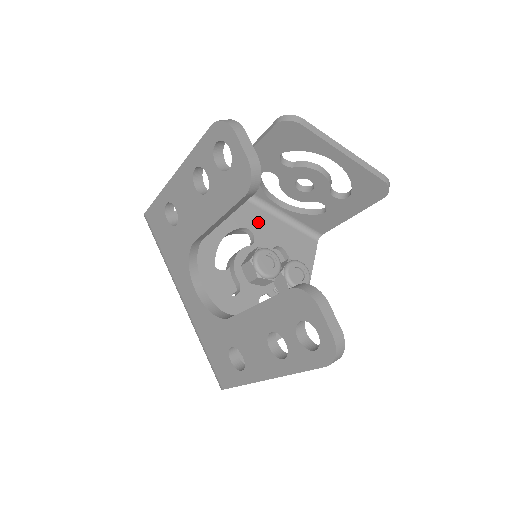
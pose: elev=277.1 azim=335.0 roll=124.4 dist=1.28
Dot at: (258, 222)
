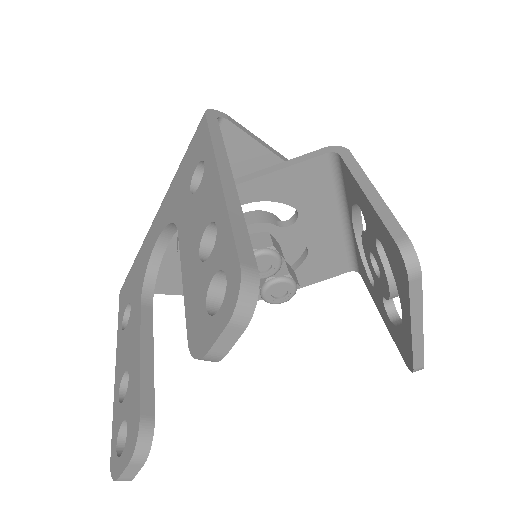
Dot at: (317, 215)
